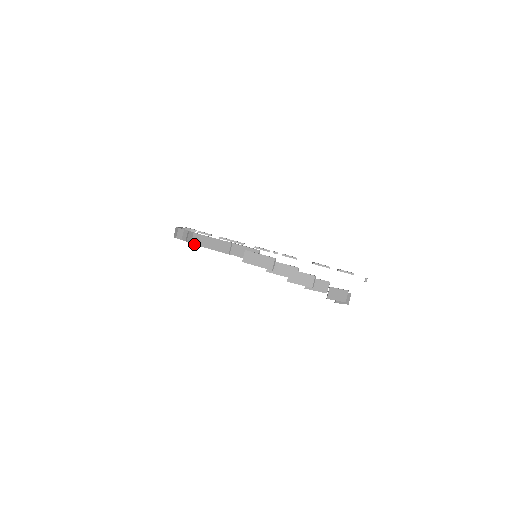
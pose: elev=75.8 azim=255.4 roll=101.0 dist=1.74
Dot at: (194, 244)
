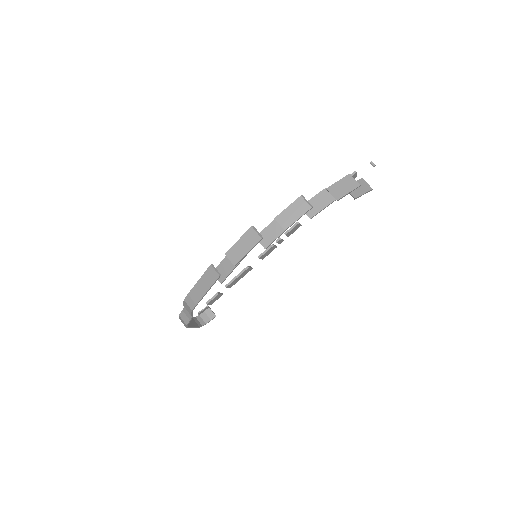
Dot at: (194, 308)
